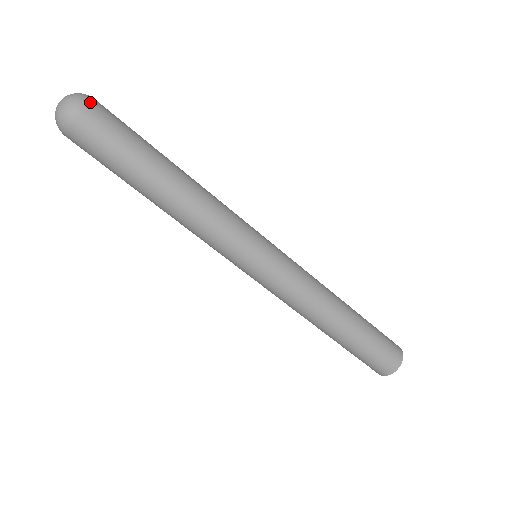
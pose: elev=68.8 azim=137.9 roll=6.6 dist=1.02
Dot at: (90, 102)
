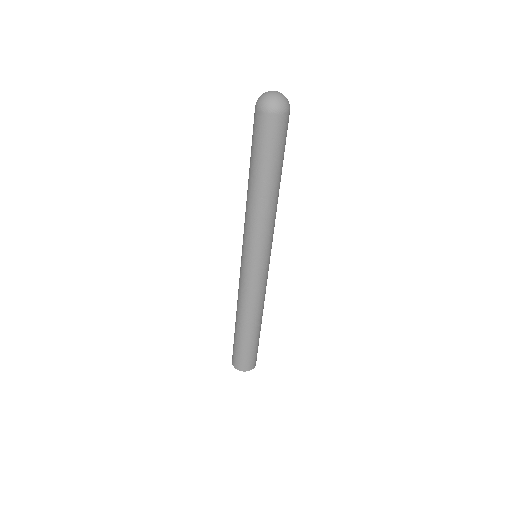
Dot at: (289, 112)
